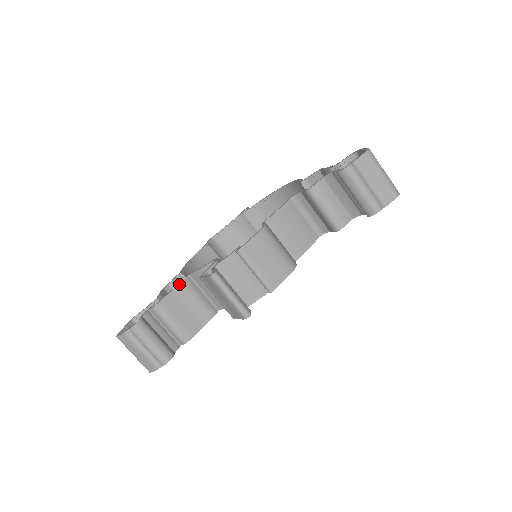
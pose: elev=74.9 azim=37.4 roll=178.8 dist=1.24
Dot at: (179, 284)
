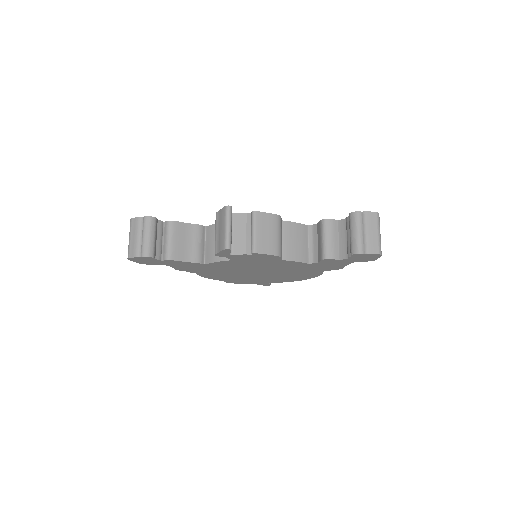
Dot at: (196, 224)
